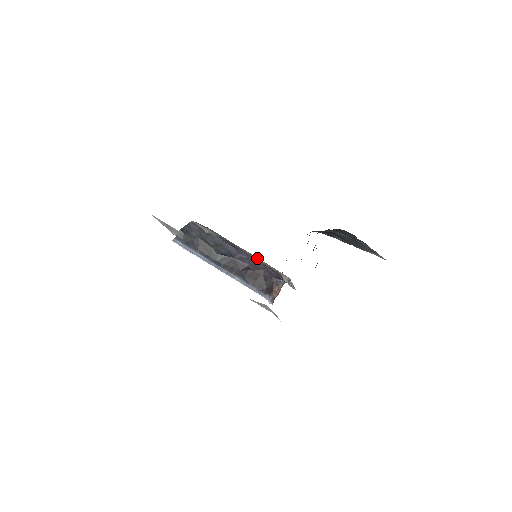
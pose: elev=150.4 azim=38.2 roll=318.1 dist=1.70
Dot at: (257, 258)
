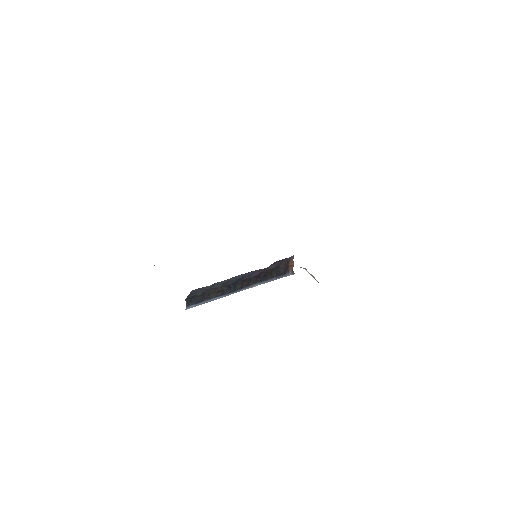
Dot at: occluded
